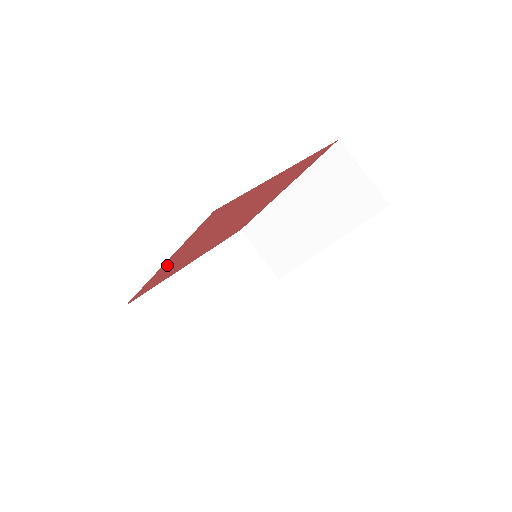
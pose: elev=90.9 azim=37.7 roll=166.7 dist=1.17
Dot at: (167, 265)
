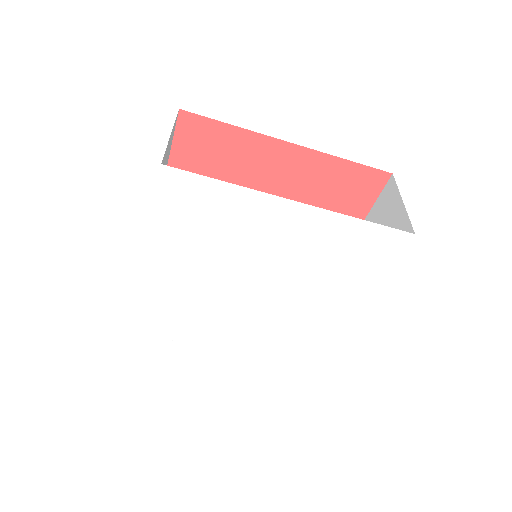
Dot at: occluded
